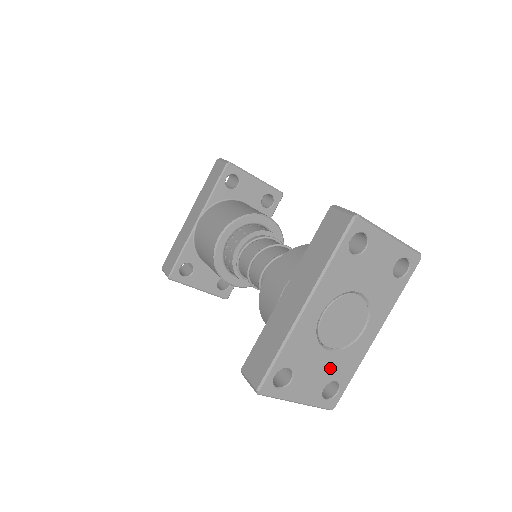
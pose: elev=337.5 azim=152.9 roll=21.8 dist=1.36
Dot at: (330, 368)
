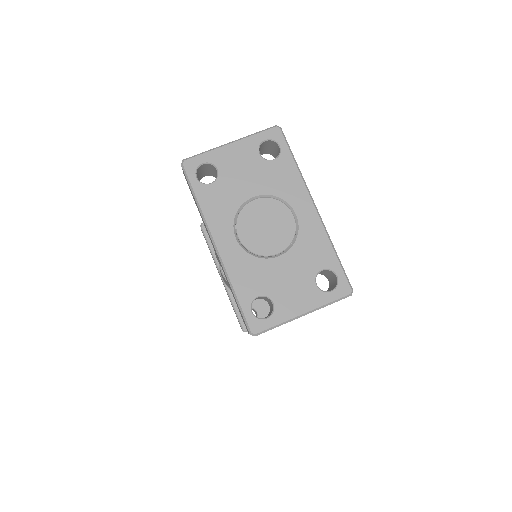
Dot at: (300, 266)
